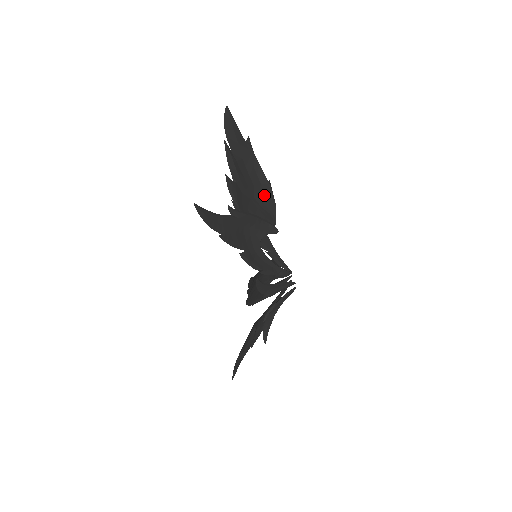
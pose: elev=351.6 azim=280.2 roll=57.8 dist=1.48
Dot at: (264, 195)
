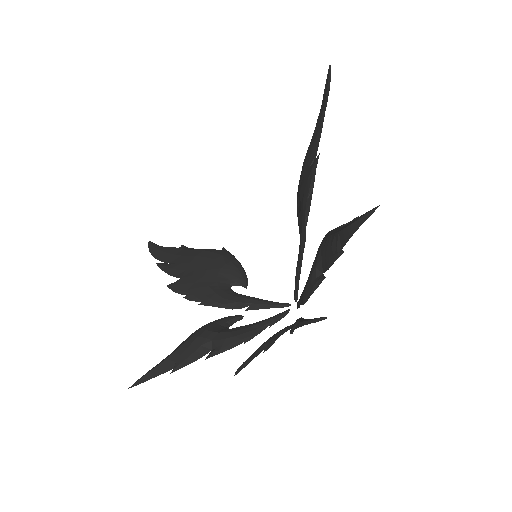
Dot at: occluded
